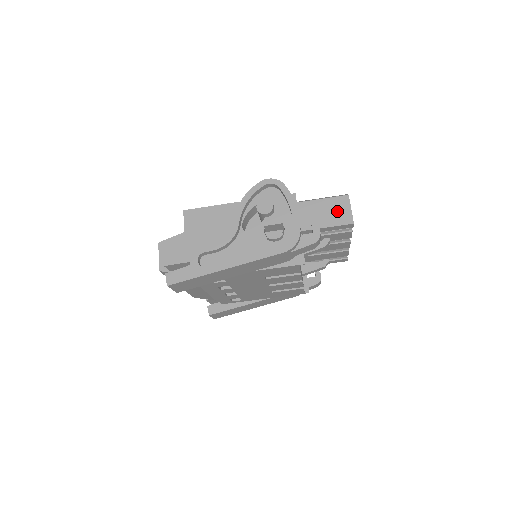
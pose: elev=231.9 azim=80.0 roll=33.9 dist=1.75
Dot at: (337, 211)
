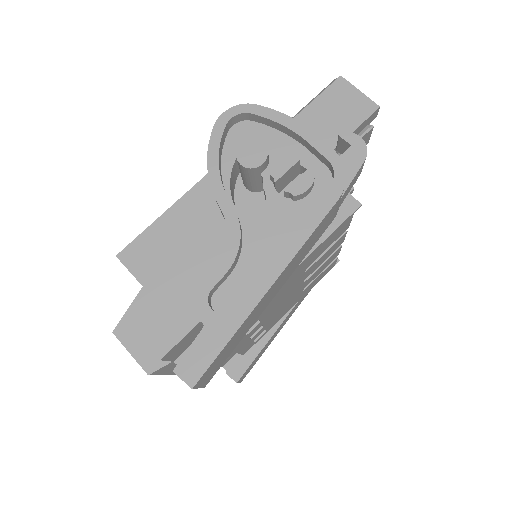
Dot at: (344, 106)
